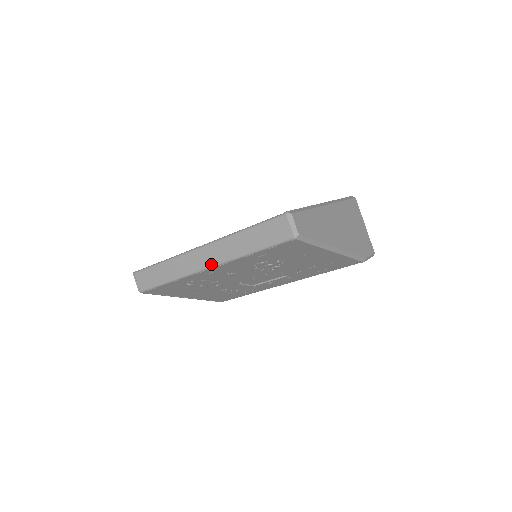
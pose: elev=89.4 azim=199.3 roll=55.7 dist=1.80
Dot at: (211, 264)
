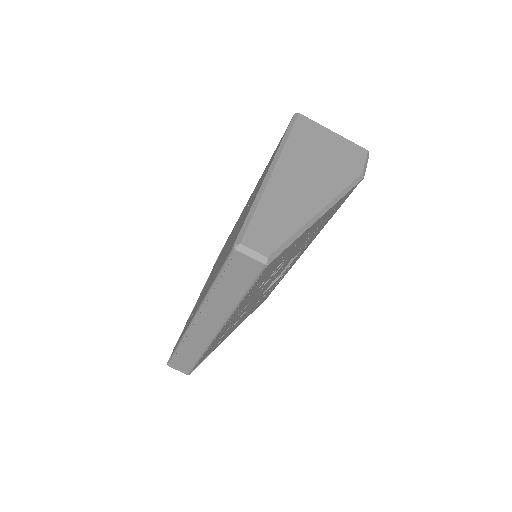
Dot at: (218, 327)
